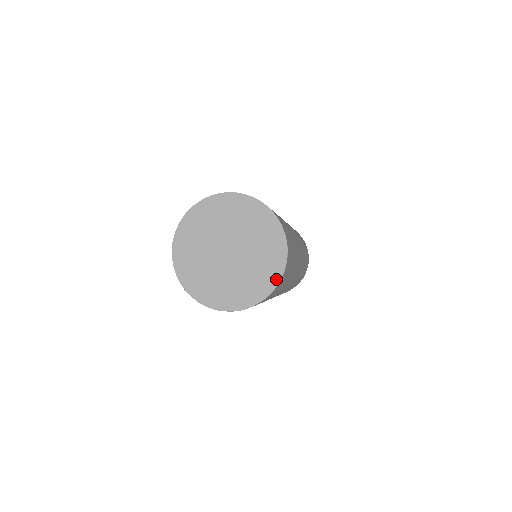
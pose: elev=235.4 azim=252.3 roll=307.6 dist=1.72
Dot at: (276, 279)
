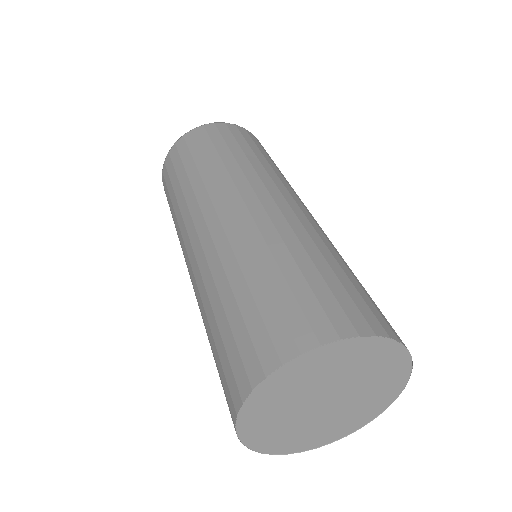
Dot at: (347, 433)
